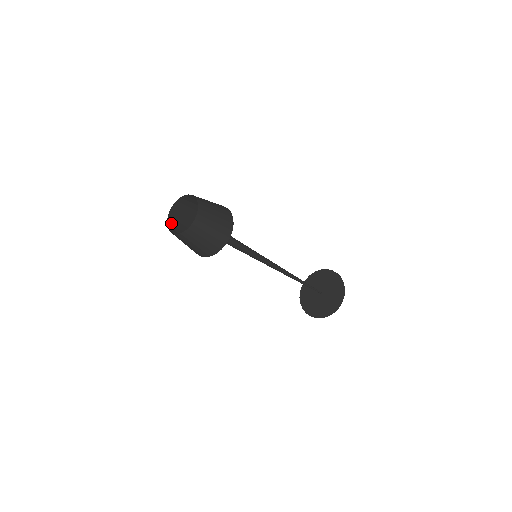
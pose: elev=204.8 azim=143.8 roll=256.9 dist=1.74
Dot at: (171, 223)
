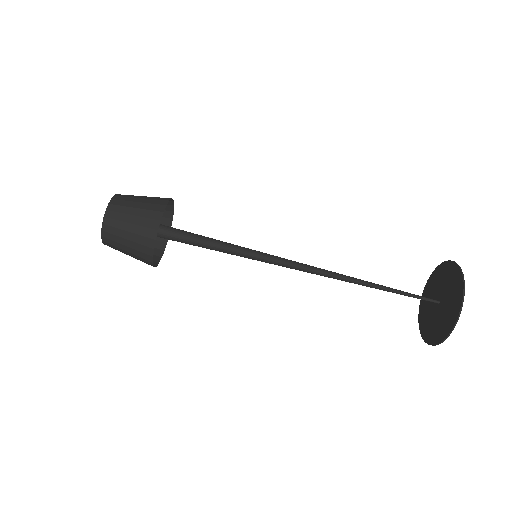
Dot at: occluded
